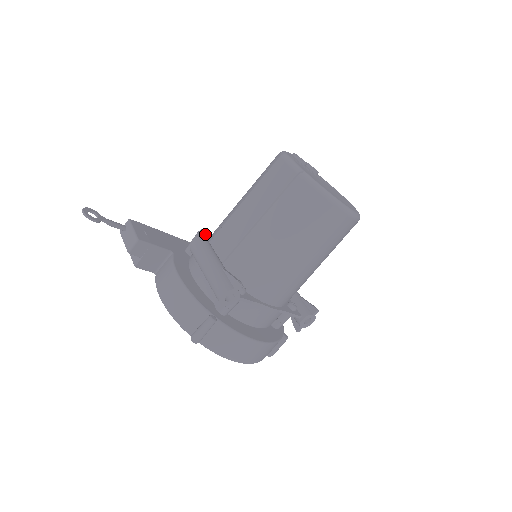
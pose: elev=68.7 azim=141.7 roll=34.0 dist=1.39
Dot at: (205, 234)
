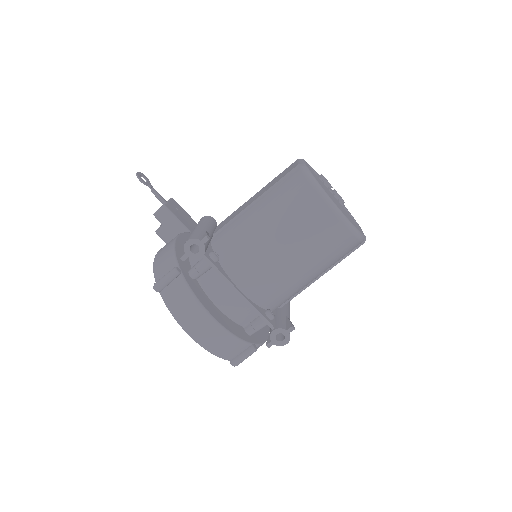
Dot at: occluded
